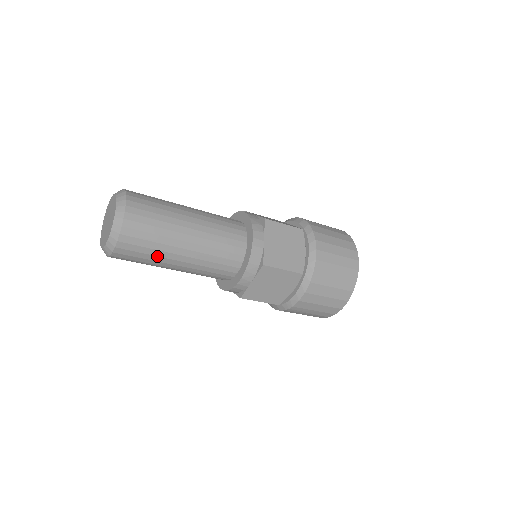
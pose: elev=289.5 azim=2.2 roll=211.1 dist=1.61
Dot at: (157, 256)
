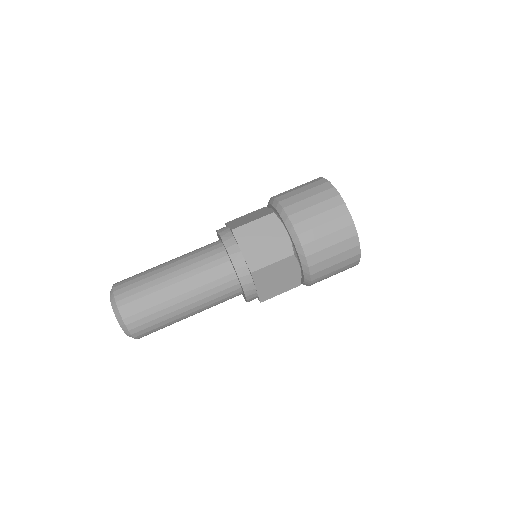
Dot at: (167, 319)
